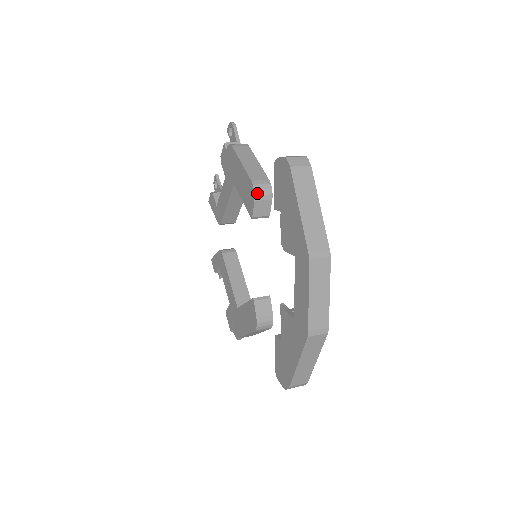
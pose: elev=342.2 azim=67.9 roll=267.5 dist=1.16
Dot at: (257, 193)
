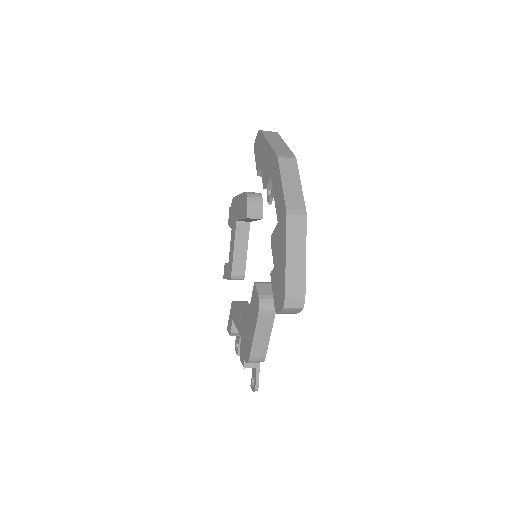
Dot at: (249, 196)
